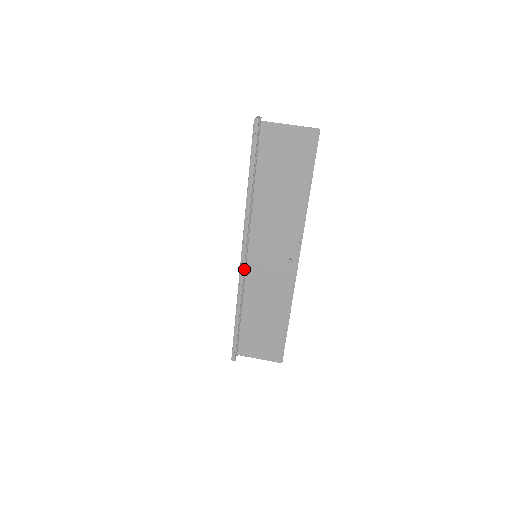
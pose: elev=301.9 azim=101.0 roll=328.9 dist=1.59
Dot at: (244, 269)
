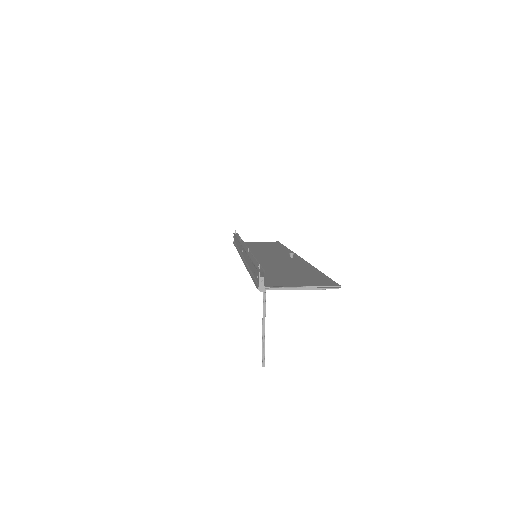
Dot at: occluded
